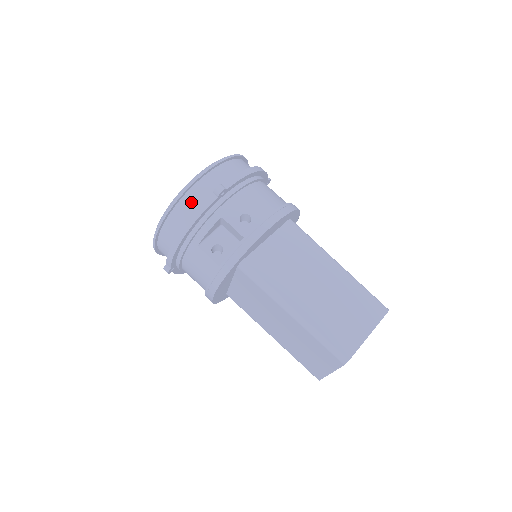
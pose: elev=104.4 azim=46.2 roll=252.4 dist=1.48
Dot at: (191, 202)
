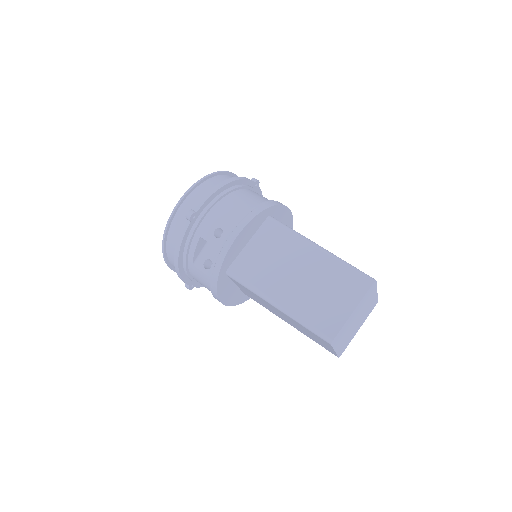
Dot at: (176, 231)
